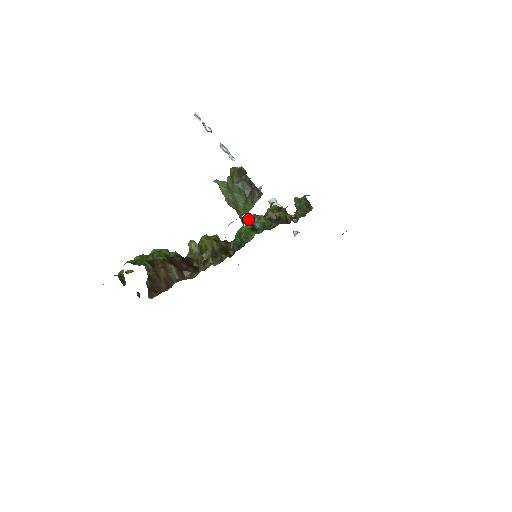
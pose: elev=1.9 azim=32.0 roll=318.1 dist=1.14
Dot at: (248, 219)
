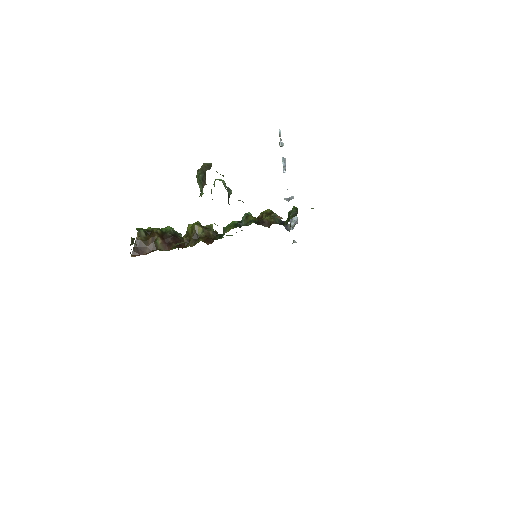
Dot at: occluded
